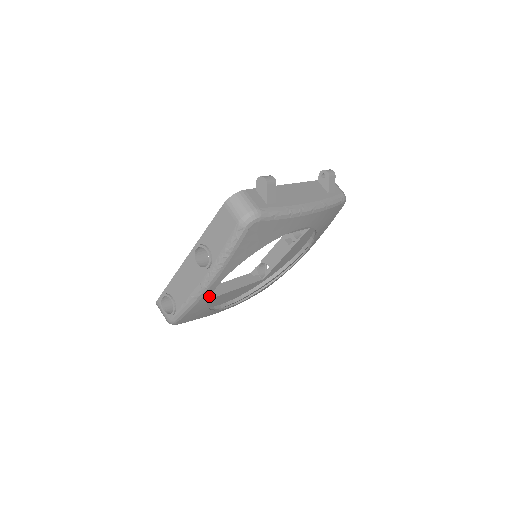
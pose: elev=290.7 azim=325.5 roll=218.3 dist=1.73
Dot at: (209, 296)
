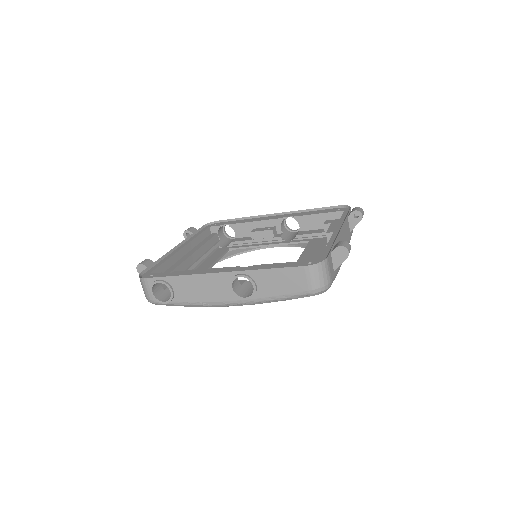
Dot at: occluded
